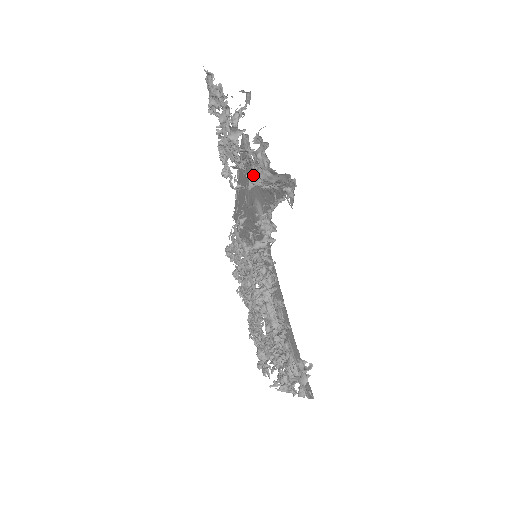
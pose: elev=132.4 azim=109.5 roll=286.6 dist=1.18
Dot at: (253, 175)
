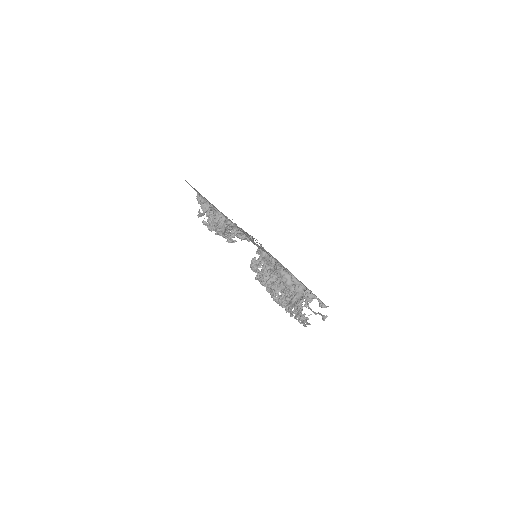
Dot at: occluded
